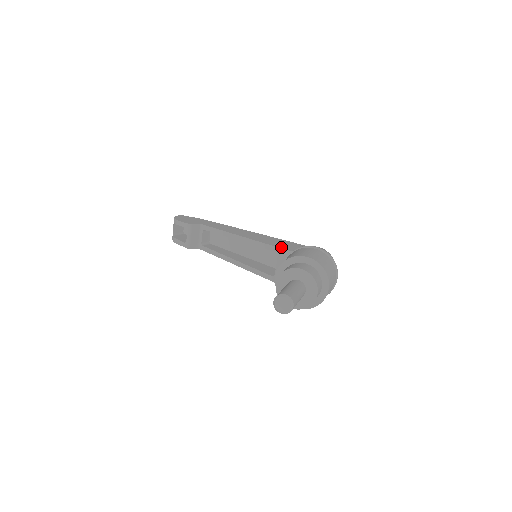
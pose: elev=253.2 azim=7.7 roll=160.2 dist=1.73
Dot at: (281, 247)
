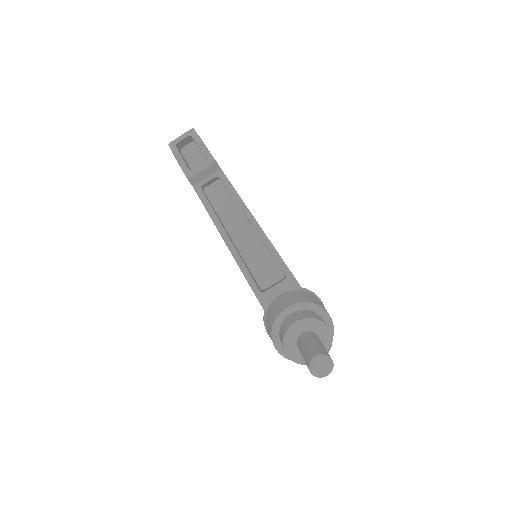
Dot at: occluded
